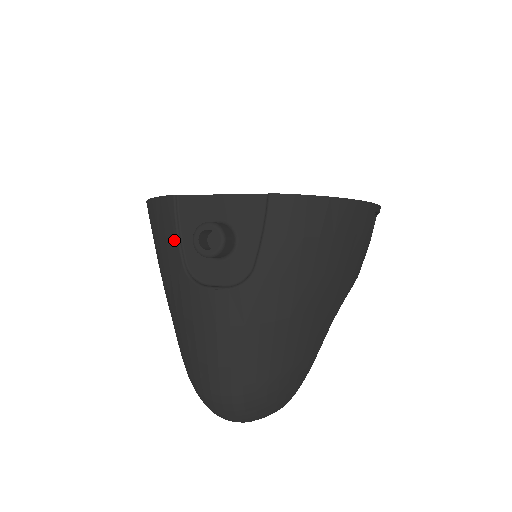
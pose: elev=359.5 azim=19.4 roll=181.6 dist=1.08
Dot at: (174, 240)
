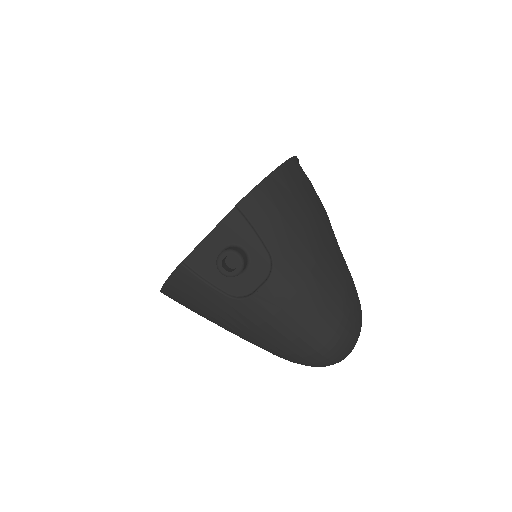
Dot at: (207, 288)
